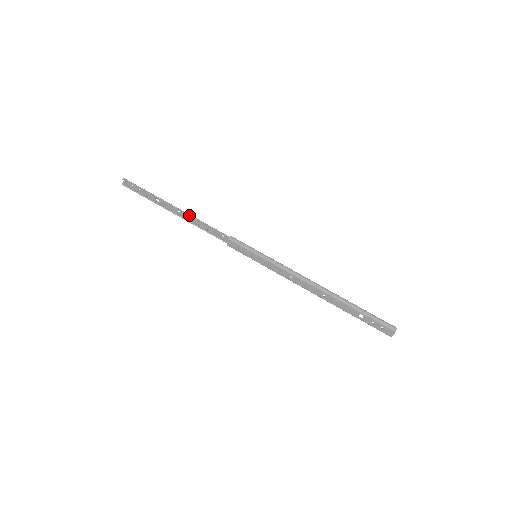
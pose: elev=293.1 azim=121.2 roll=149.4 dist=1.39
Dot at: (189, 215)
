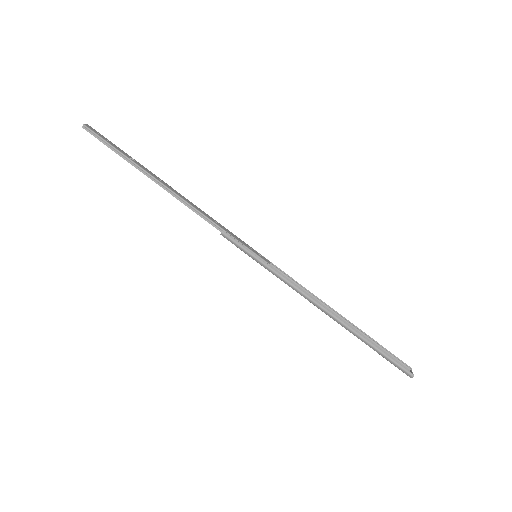
Dot at: (170, 192)
